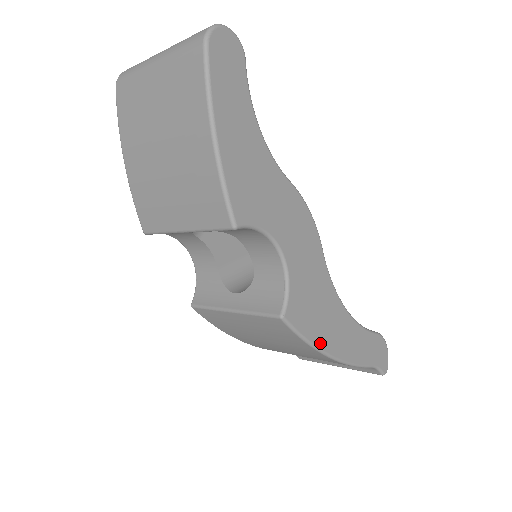
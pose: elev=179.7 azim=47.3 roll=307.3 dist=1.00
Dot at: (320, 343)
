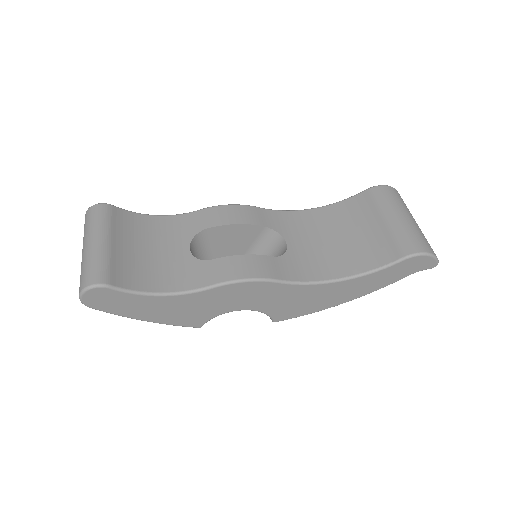
Dot at: (322, 308)
